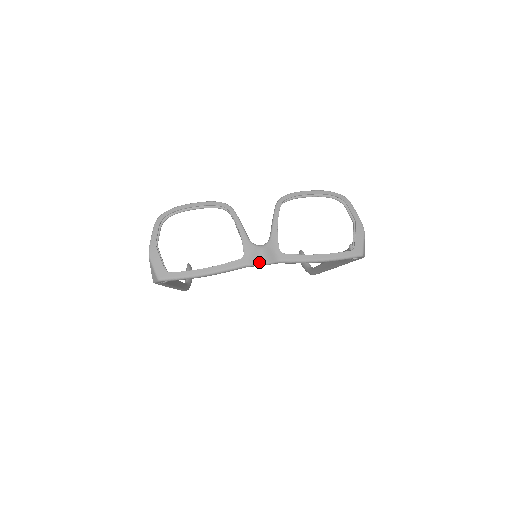
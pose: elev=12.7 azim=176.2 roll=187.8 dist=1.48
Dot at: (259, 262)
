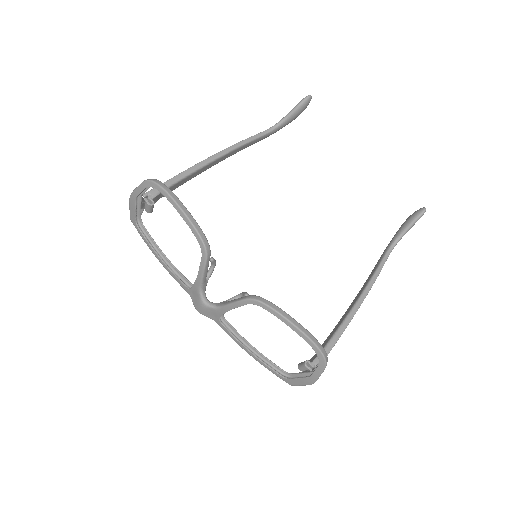
Dot at: (195, 307)
